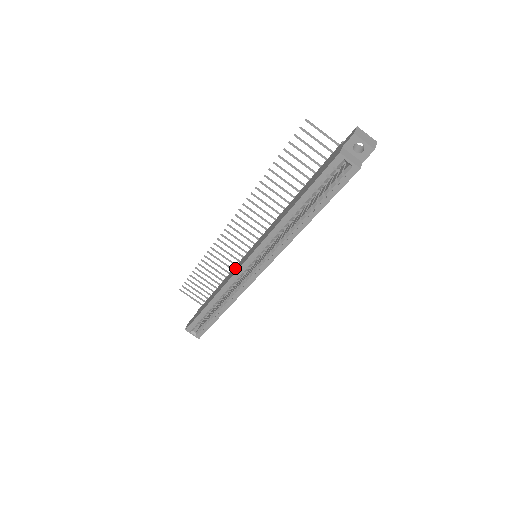
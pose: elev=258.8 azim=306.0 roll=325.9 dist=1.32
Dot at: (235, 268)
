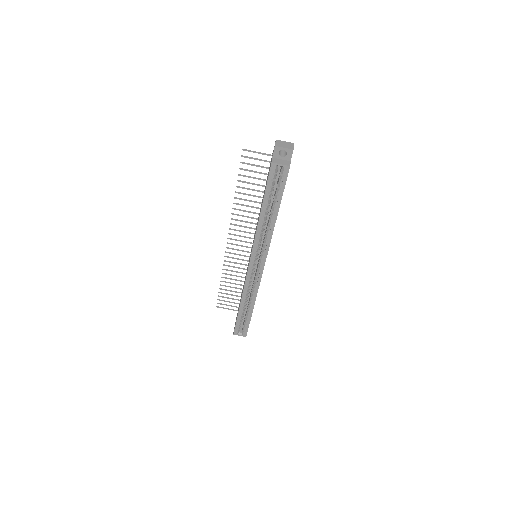
Dot at: (246, 272)
